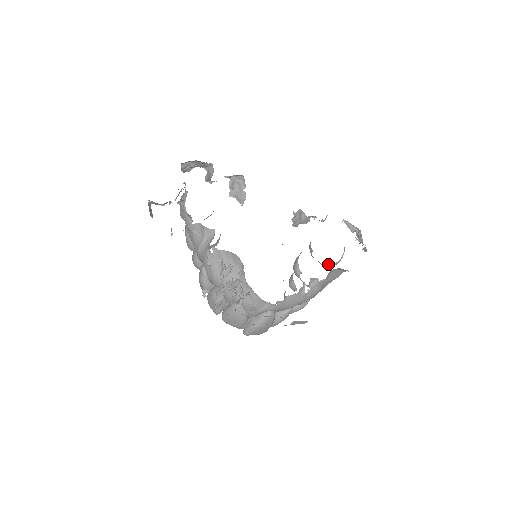
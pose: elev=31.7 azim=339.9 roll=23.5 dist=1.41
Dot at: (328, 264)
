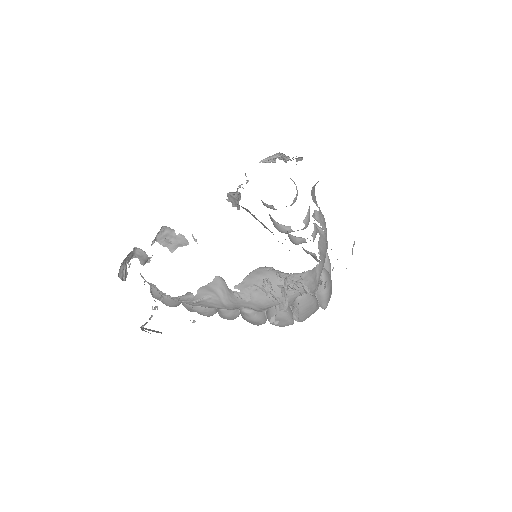
Dot at: occluded
